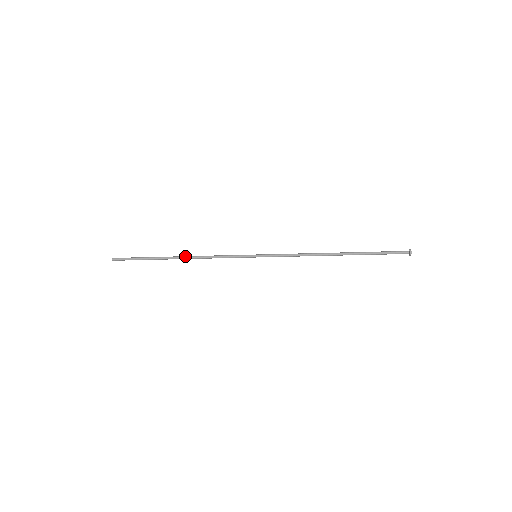
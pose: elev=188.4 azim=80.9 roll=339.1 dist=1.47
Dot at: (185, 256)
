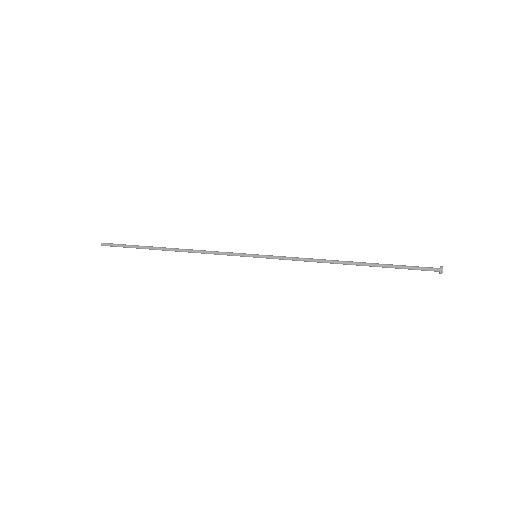
Dot at: (177, 250)
